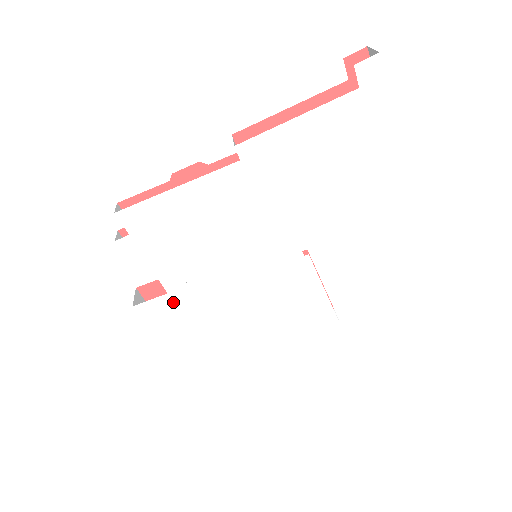
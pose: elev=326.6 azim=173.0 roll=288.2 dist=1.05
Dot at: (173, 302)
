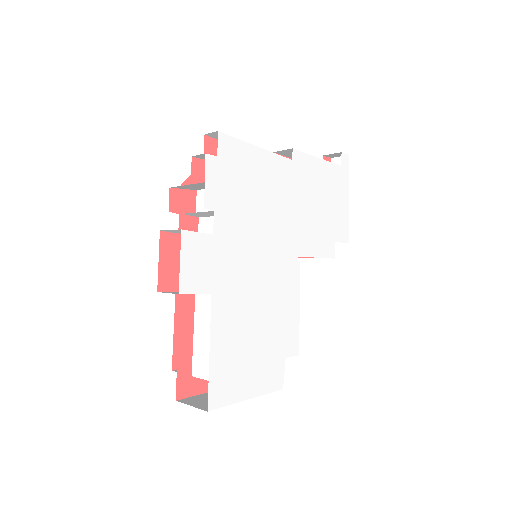
Dot at: (212, 248)
